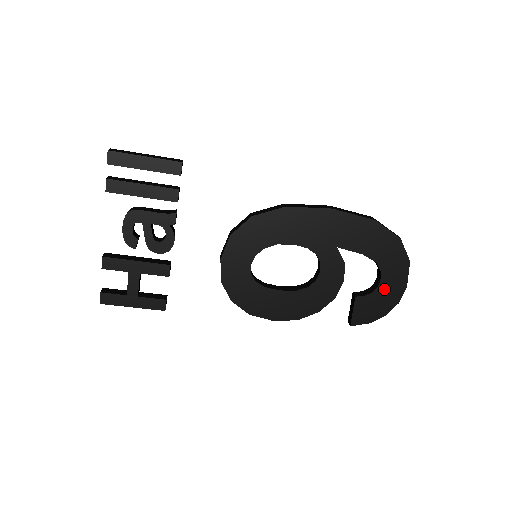
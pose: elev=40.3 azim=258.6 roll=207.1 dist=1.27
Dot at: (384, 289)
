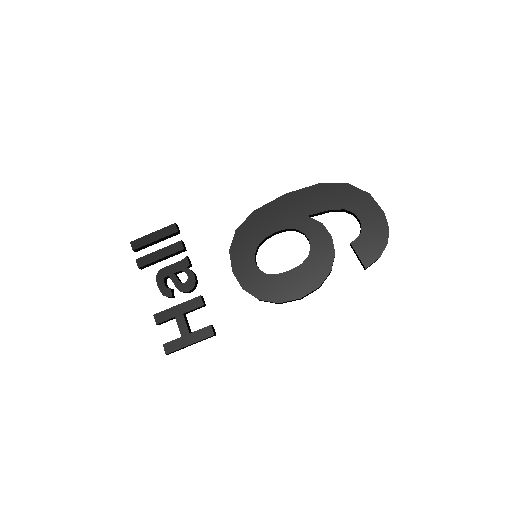
Dot at: (368, 225)
